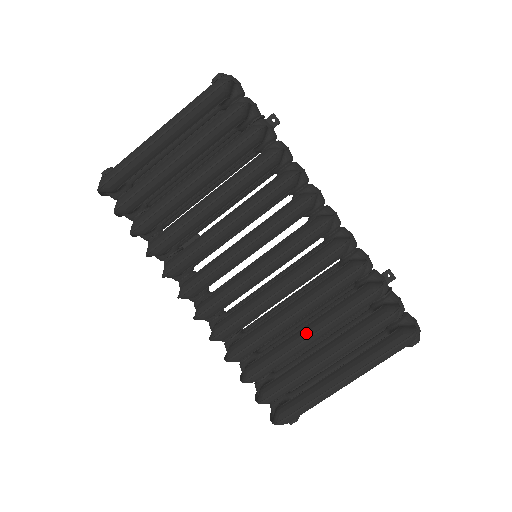
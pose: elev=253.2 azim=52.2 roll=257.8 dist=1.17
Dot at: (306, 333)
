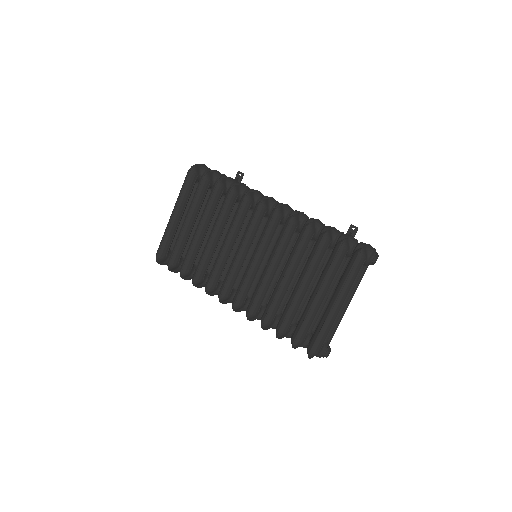
Dot at: (297, 285)
